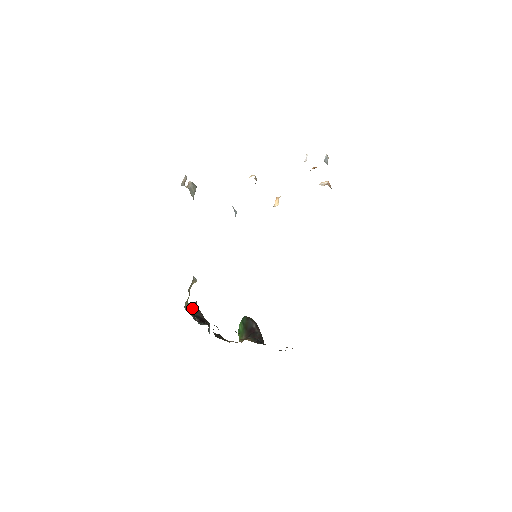
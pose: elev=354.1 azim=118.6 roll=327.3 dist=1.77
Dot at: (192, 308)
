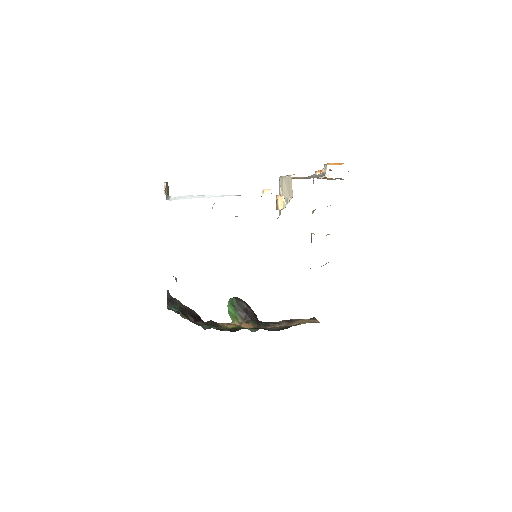
Dot at: (168, 300)
